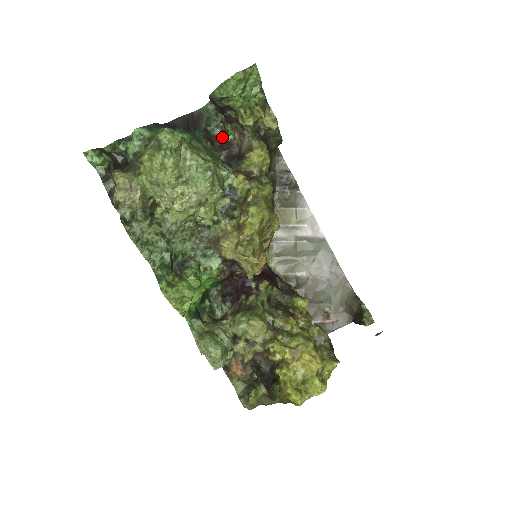
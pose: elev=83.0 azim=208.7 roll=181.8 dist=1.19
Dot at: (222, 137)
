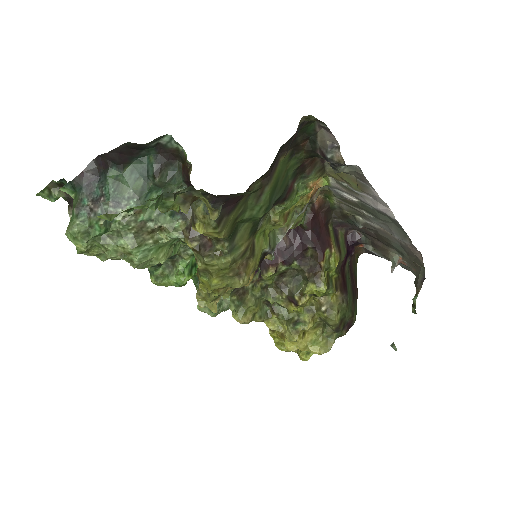
Dot at: (183, 154)
